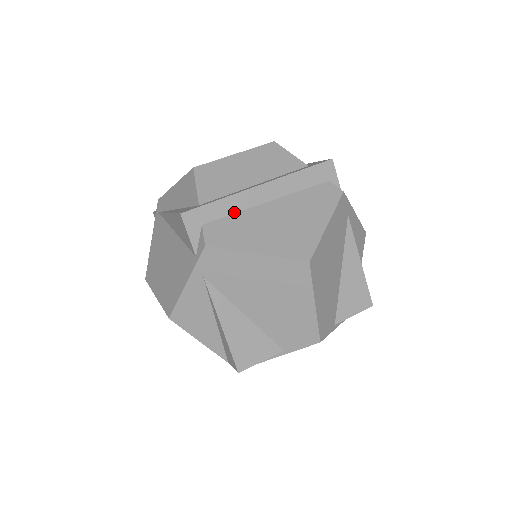
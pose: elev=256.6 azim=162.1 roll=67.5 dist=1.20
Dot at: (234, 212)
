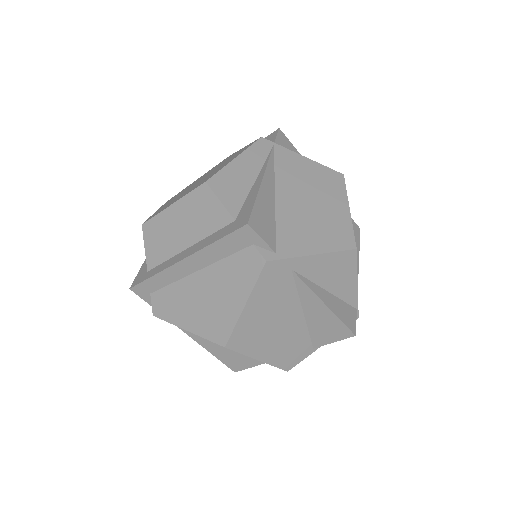
Dot at: (170, 282)
